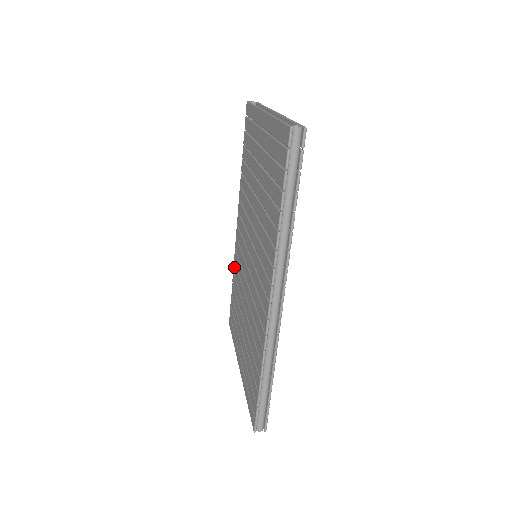
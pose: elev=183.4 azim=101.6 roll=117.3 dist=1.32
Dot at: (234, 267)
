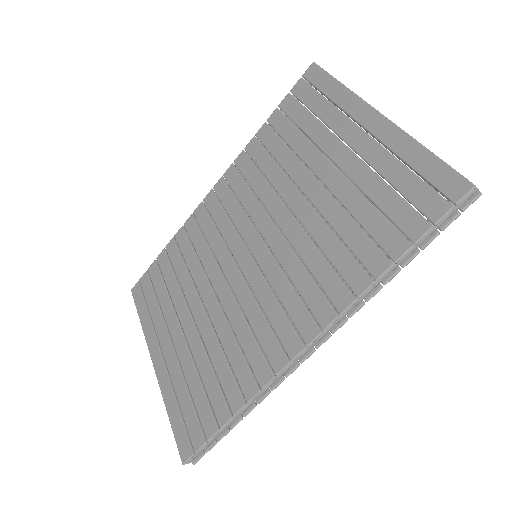
Dot at: (181, 235)
